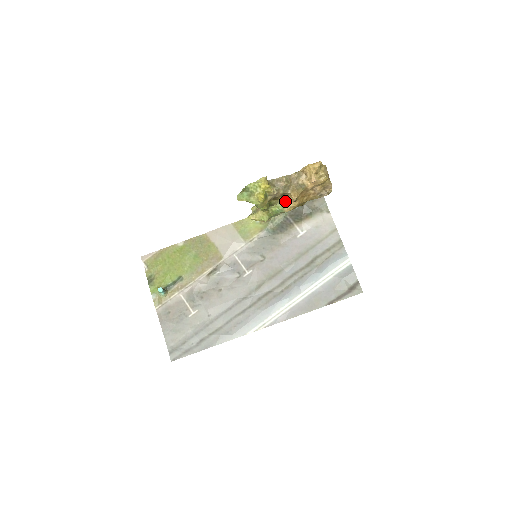
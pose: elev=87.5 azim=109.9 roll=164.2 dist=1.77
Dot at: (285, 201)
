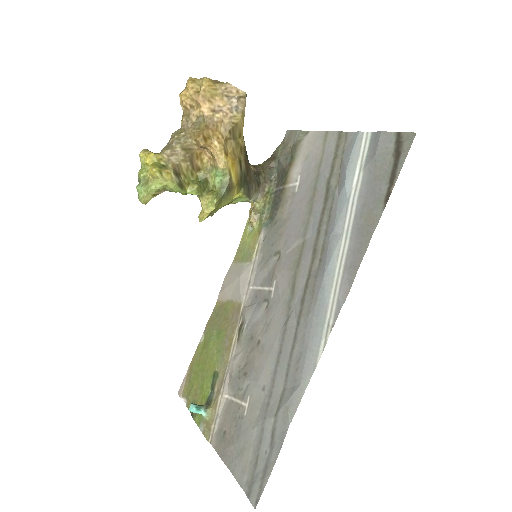
Dot at: (212, 160)
